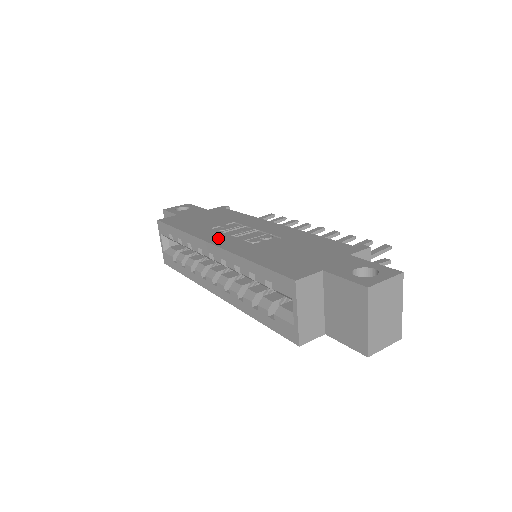
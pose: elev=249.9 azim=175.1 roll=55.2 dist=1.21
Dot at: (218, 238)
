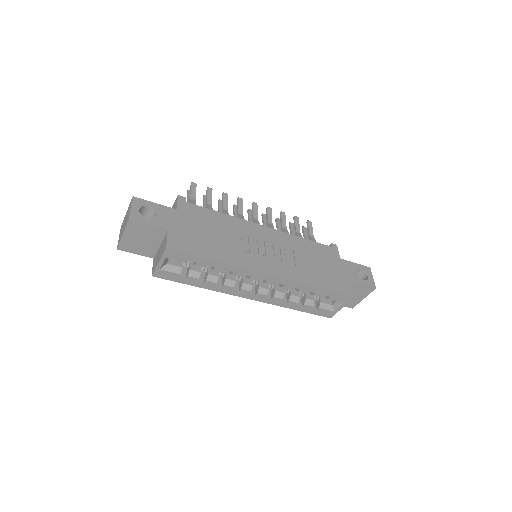
Dot at: (264, 265)
